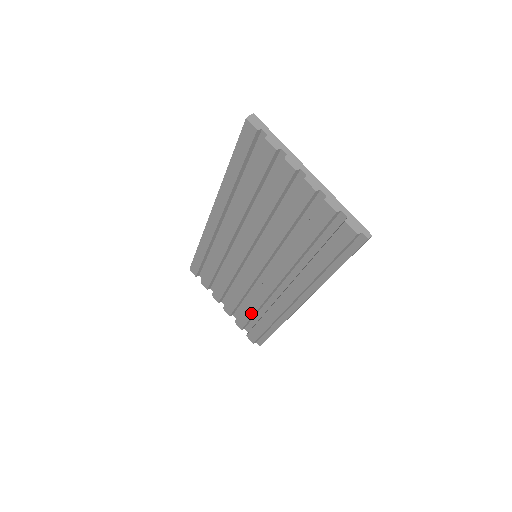
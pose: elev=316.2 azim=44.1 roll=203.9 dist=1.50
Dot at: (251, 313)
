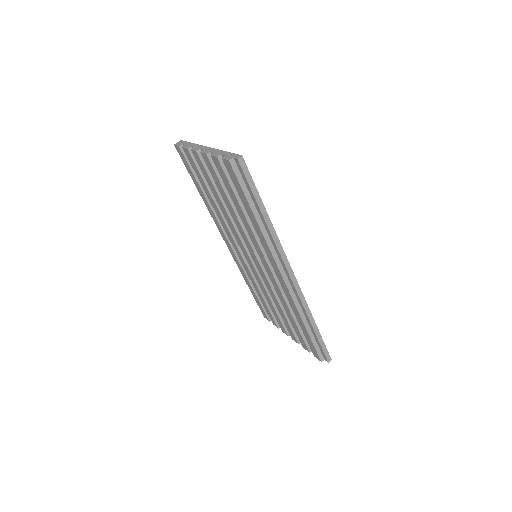
Dot at: (294, 322)
